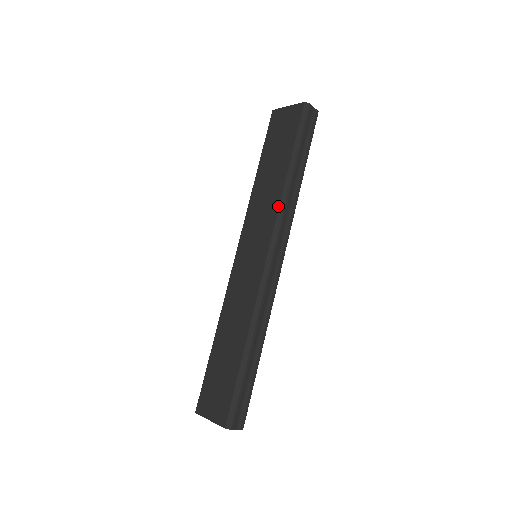
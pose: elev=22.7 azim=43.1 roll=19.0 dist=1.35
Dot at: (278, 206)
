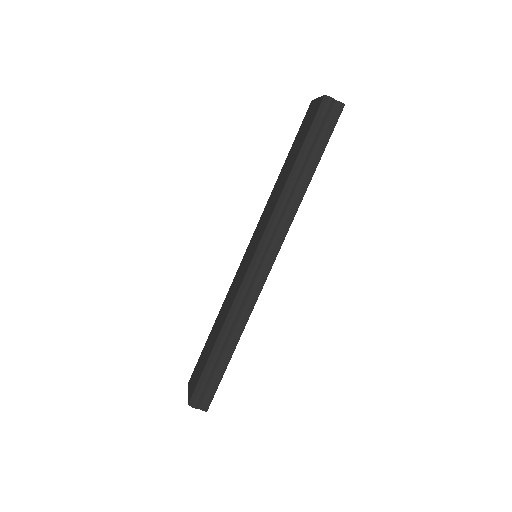
Dot at: (273, 210)
